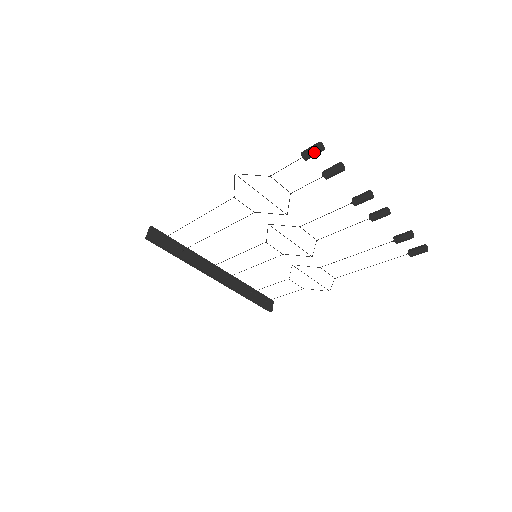
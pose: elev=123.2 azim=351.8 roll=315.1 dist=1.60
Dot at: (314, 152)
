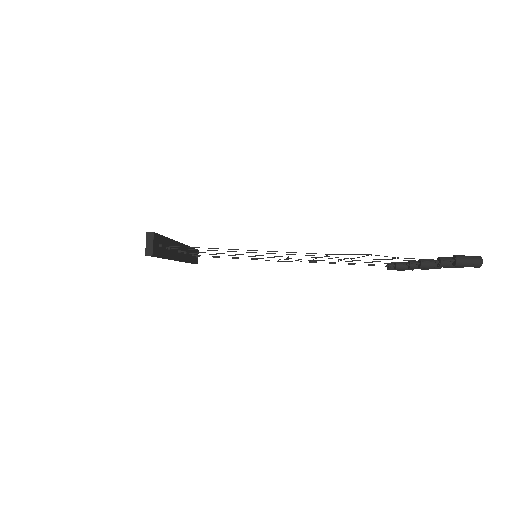
Dot at: occluded
